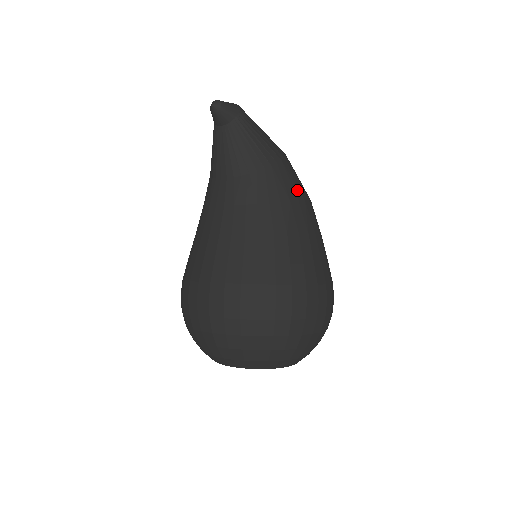
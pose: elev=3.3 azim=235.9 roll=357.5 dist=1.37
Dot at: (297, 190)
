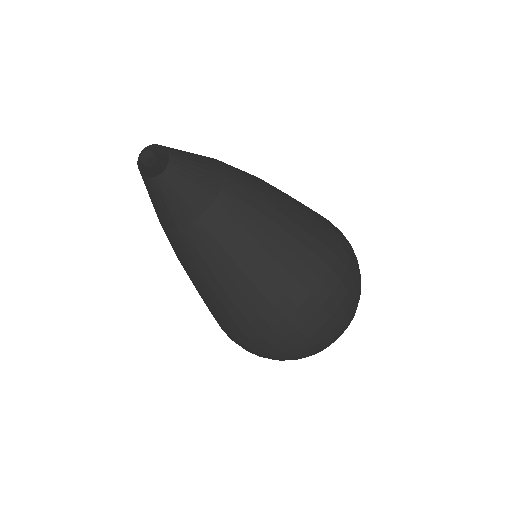
Dot at: (249, 174)
